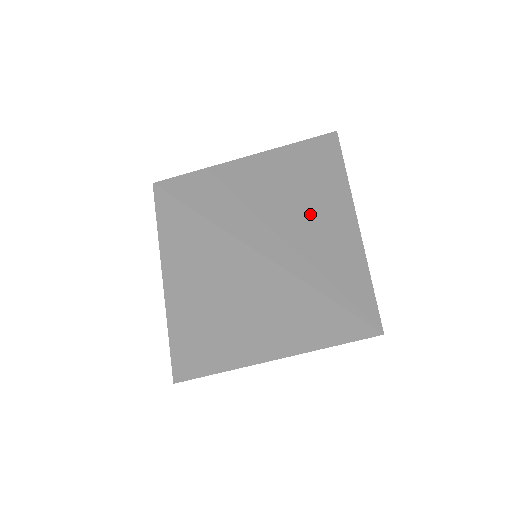
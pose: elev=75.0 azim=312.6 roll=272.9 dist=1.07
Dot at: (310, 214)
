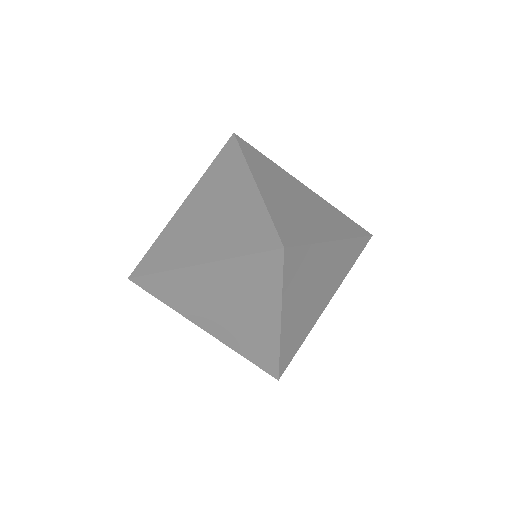
Dot at: (302, 199)
